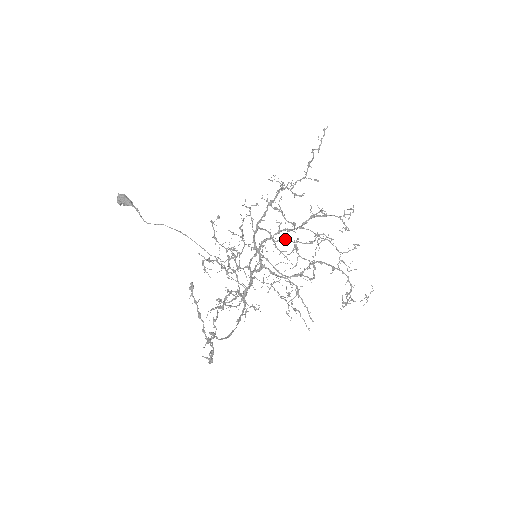
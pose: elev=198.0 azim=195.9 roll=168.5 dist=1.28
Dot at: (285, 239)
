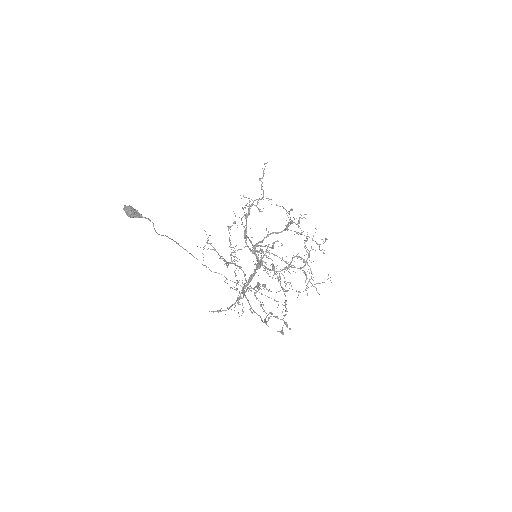
Dot at: (260, 245)
